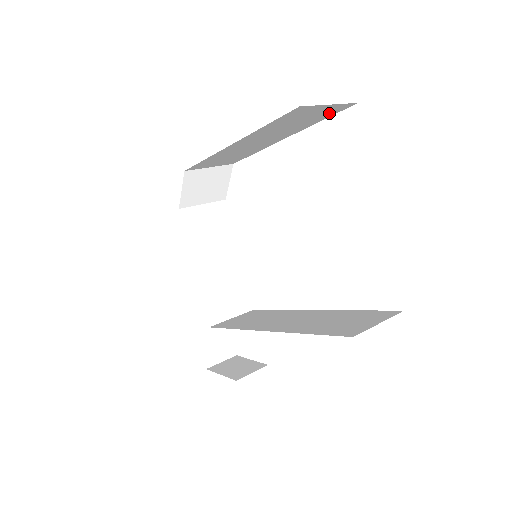
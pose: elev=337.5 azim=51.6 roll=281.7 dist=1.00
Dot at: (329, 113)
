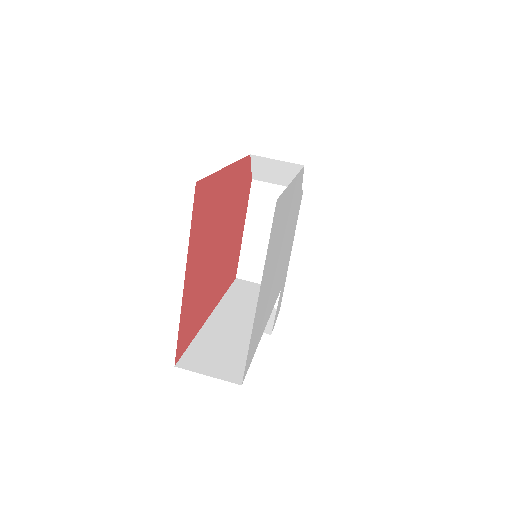
Dot at: occluded
